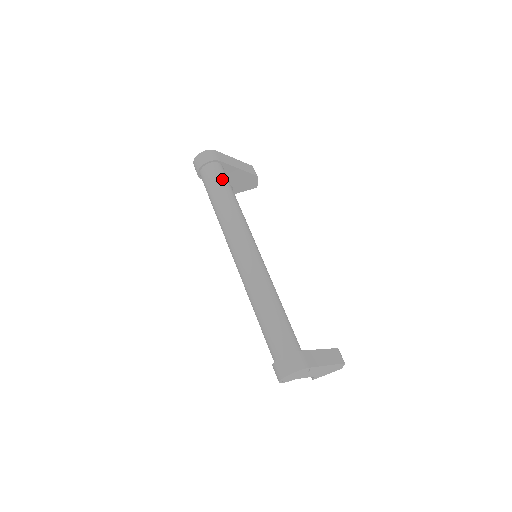
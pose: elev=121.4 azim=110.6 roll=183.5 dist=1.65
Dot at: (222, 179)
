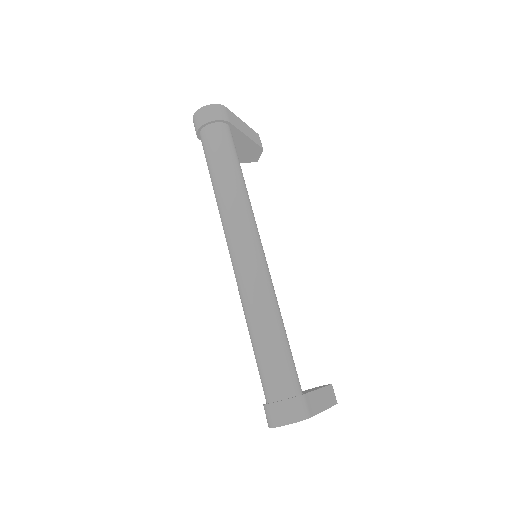
Dot at: (230, 148)
